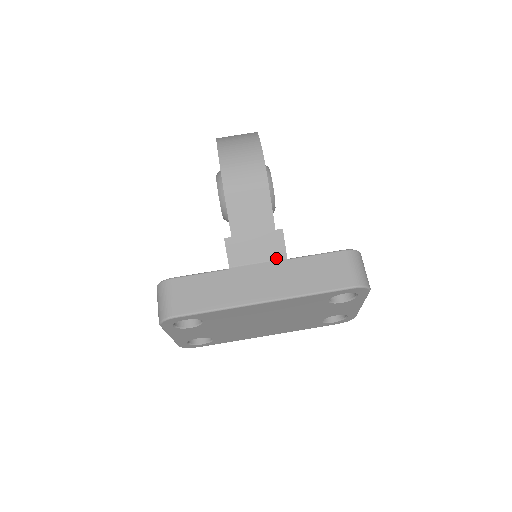
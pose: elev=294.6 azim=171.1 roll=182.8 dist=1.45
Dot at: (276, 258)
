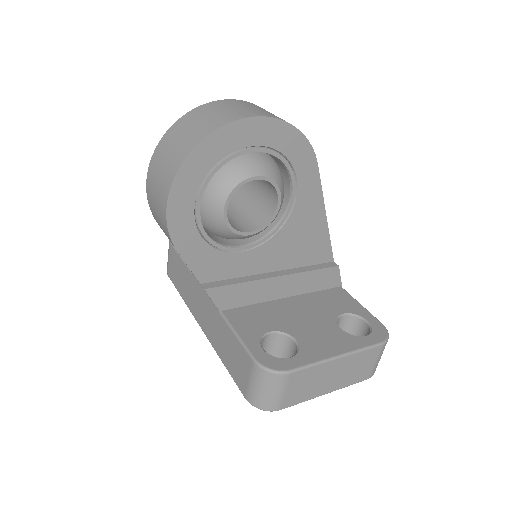
Dot at: occluded
